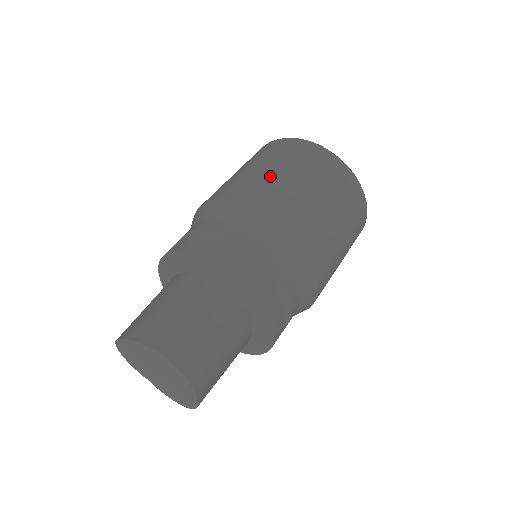
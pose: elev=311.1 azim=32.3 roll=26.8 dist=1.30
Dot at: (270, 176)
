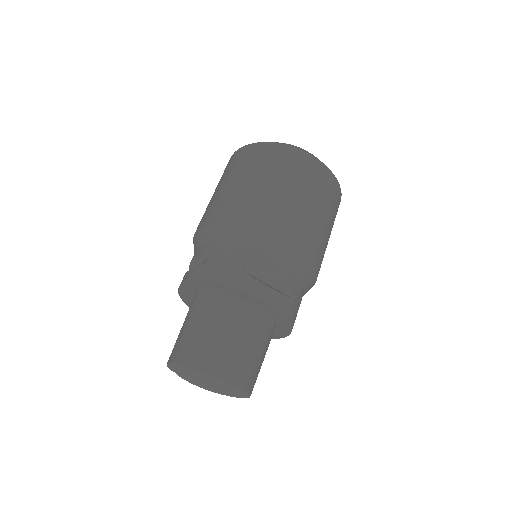
Dot at: (311, 216)
